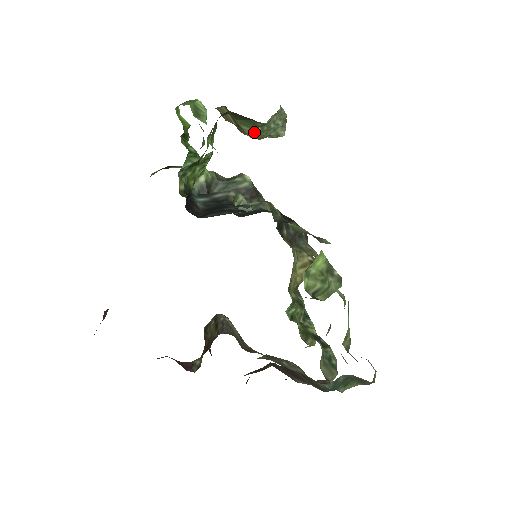
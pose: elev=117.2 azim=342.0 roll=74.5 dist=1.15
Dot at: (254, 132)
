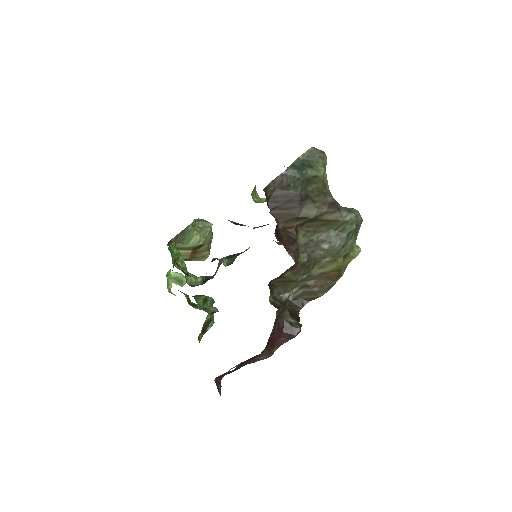
Dot at: (196, 237)
